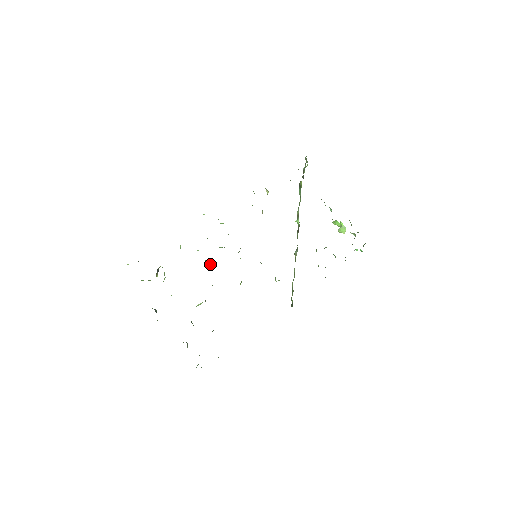
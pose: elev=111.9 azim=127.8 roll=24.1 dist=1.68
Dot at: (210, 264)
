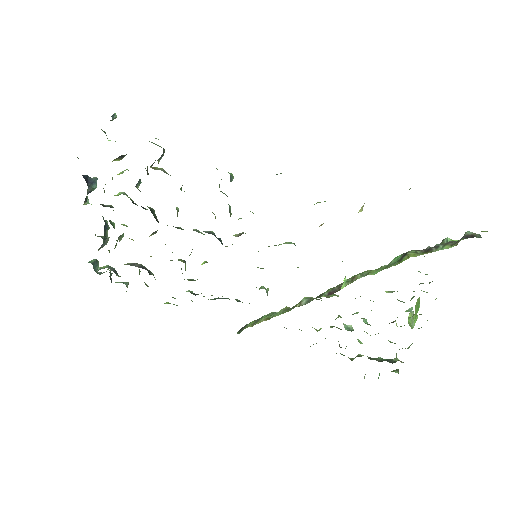
Dot at: occluded
